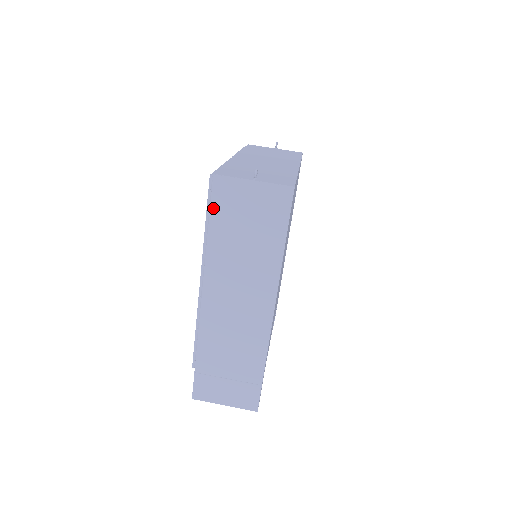
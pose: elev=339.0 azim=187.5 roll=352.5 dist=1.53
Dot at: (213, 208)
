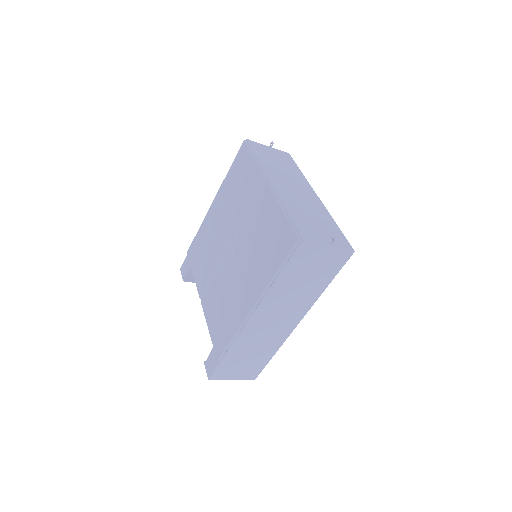
Dot at: (291, 262)
